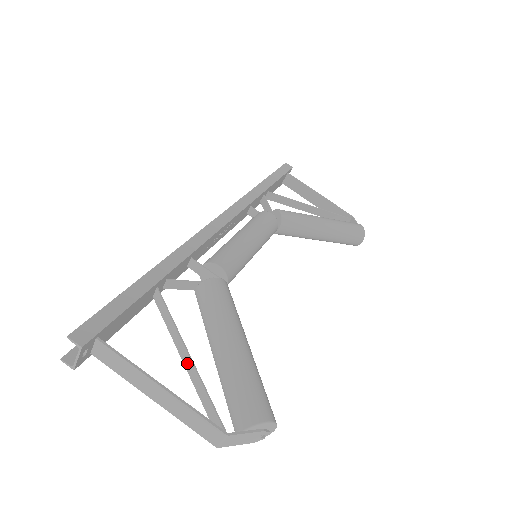
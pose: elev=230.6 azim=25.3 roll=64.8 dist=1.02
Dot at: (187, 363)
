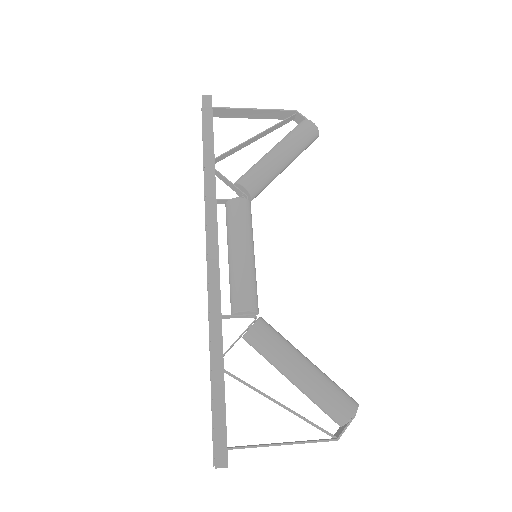
Dot at: (281, 406)
